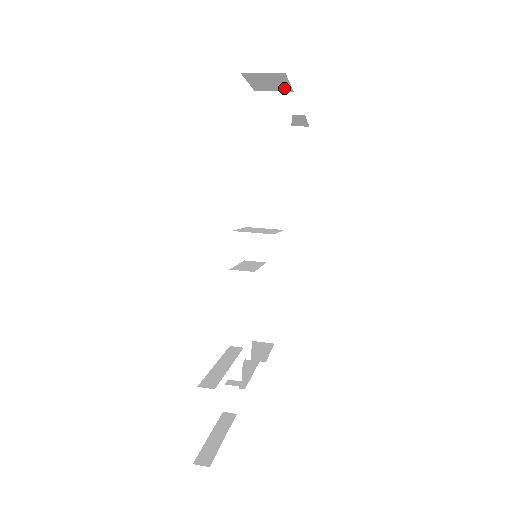
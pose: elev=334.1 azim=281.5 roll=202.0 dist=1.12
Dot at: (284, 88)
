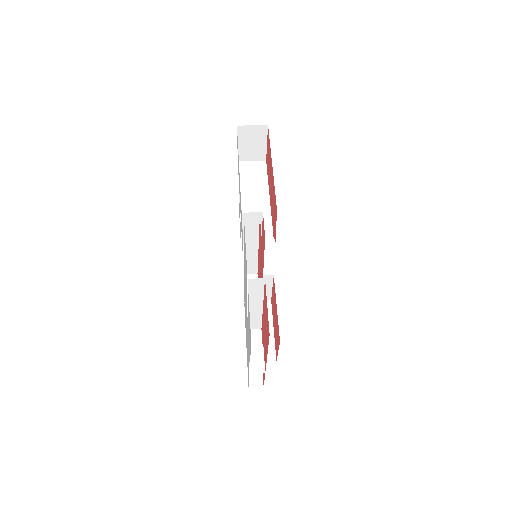
Dot at: (261, 154)
